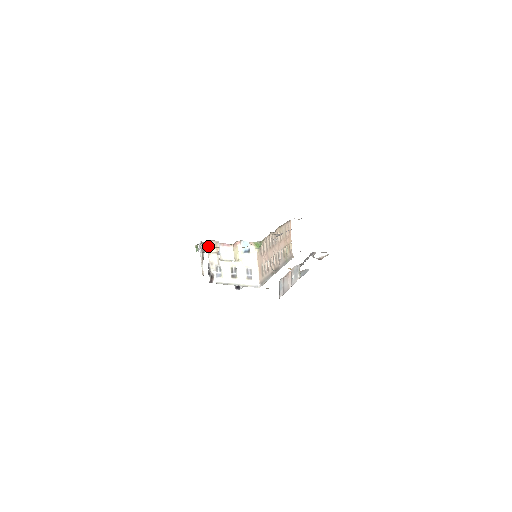
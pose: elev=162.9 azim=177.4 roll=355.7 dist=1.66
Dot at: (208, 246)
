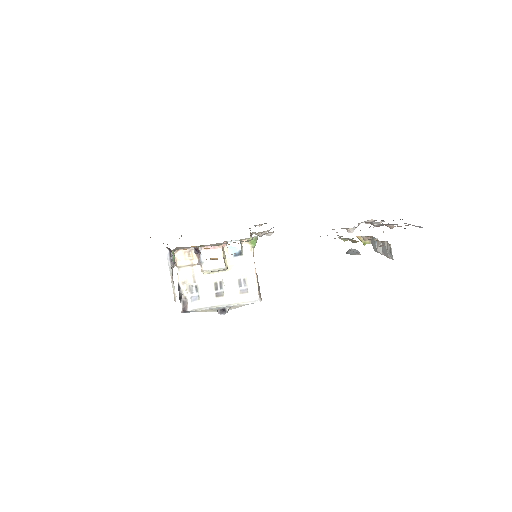
Dot at: (176, 258)
